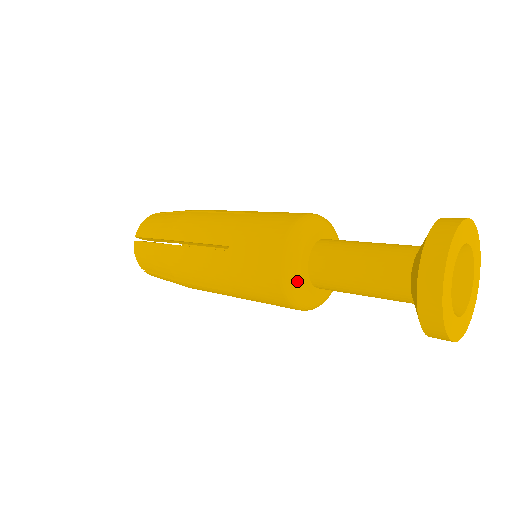
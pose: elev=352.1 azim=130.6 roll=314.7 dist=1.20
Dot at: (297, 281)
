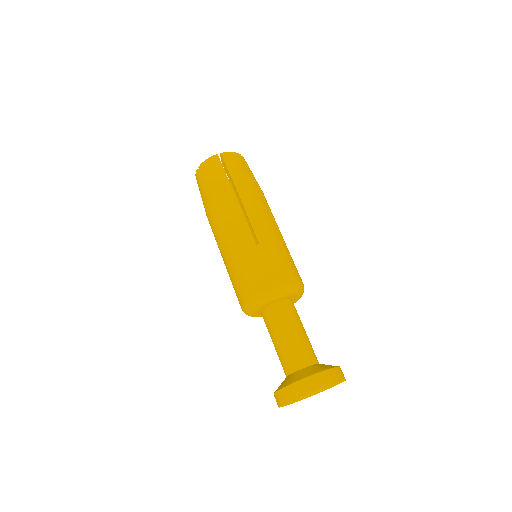
Dot at: (250, 315)
